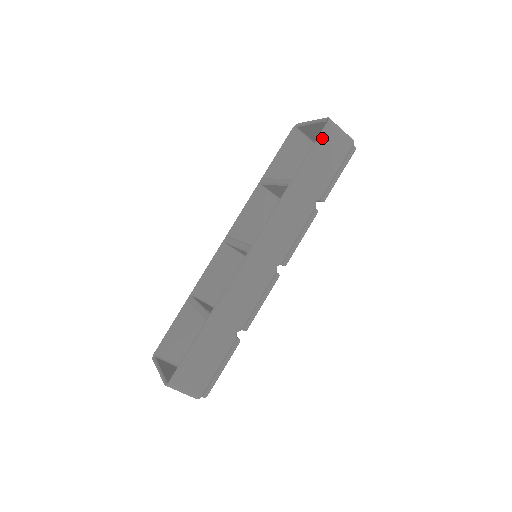
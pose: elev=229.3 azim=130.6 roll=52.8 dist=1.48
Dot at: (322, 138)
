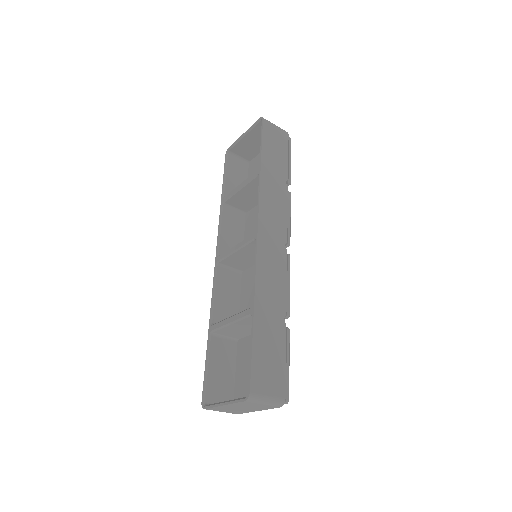
Dot at: (265, 132)
